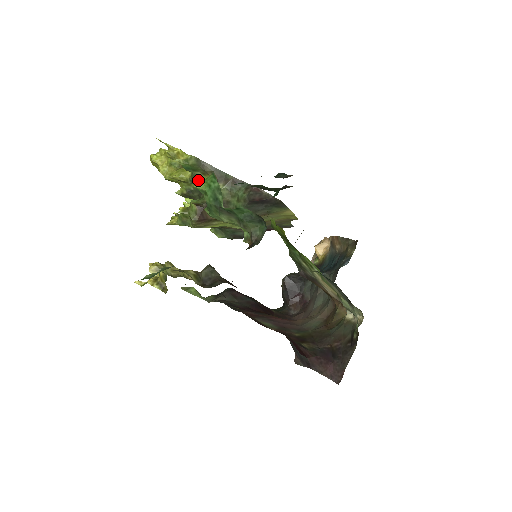
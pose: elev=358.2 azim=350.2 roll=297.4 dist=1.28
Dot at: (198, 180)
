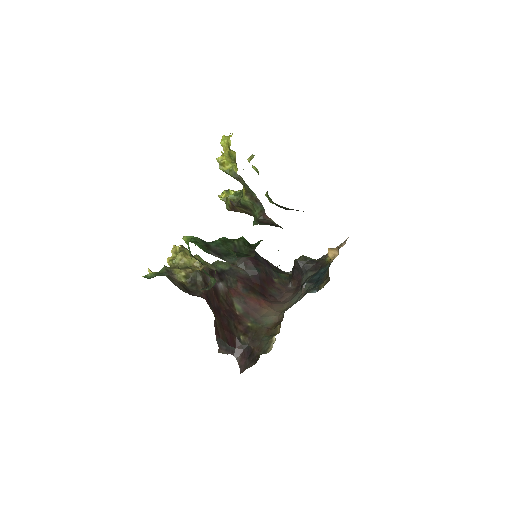
Dot at: (185, 236)
